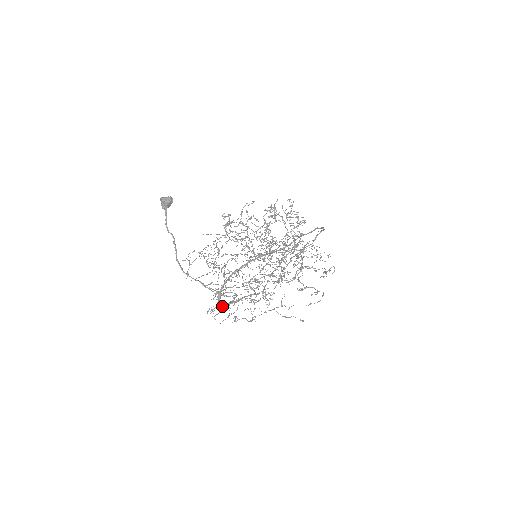
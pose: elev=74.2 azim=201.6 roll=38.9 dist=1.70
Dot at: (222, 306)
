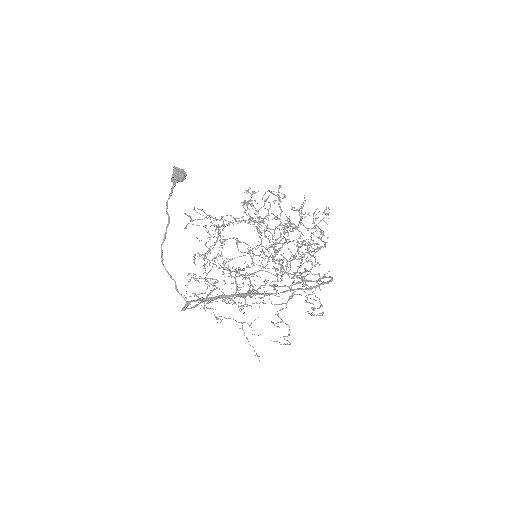
Dot at: (188, 308)
